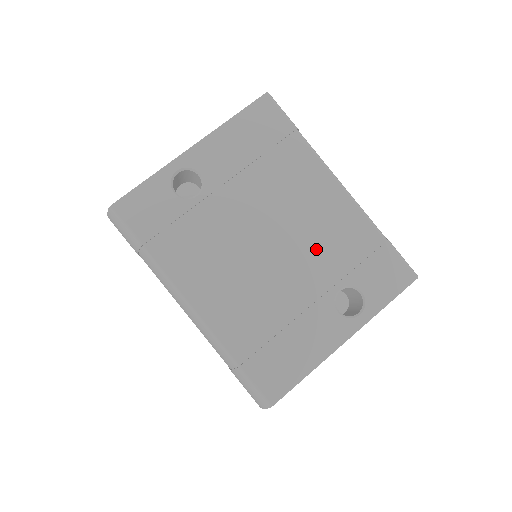
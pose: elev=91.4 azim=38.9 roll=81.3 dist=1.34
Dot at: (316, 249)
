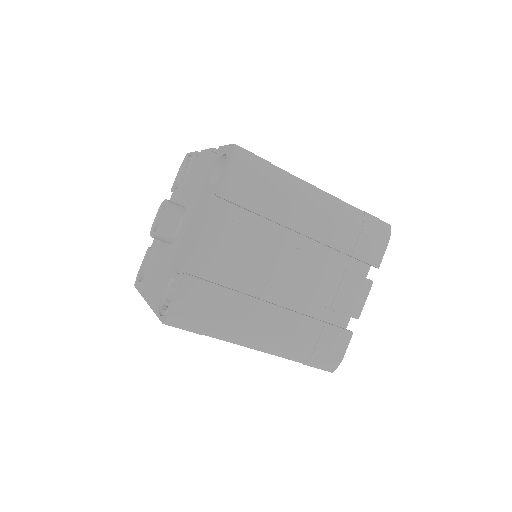
Dot at: occluded
